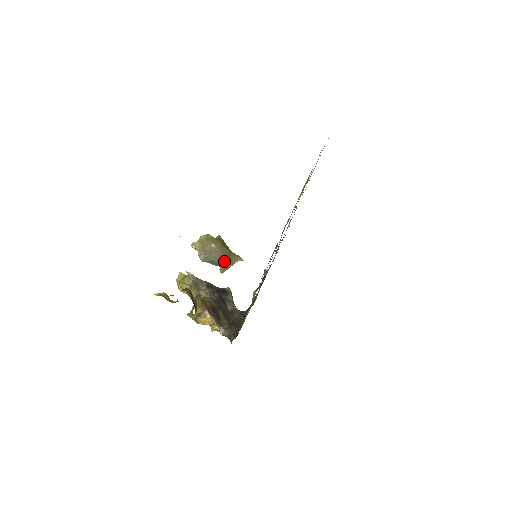
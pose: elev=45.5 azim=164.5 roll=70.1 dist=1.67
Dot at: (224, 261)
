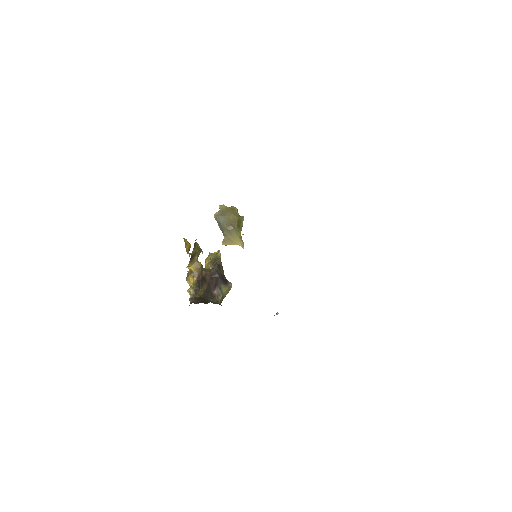
Dot at: (227, 231)
